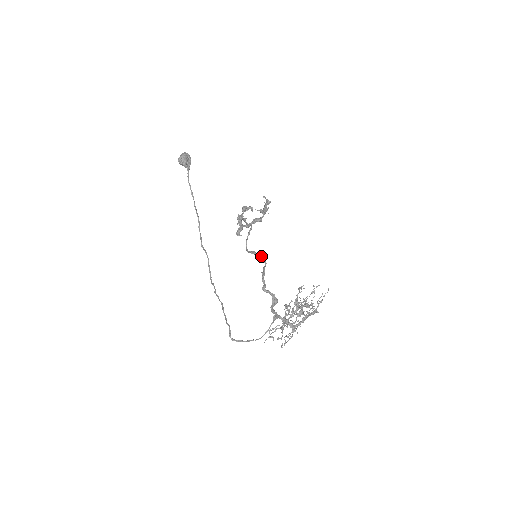
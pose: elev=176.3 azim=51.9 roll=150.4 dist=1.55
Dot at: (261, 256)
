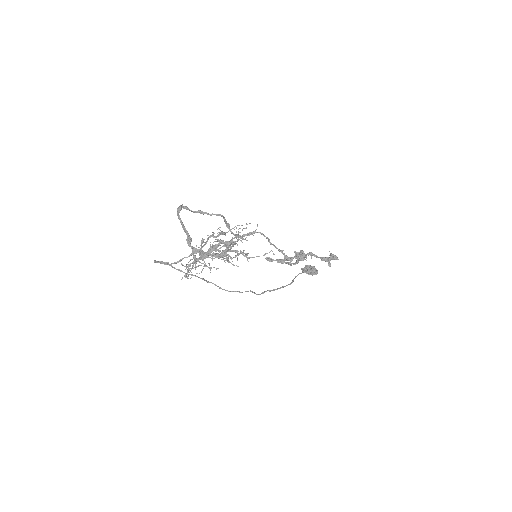
Dot at: (223, 217)
